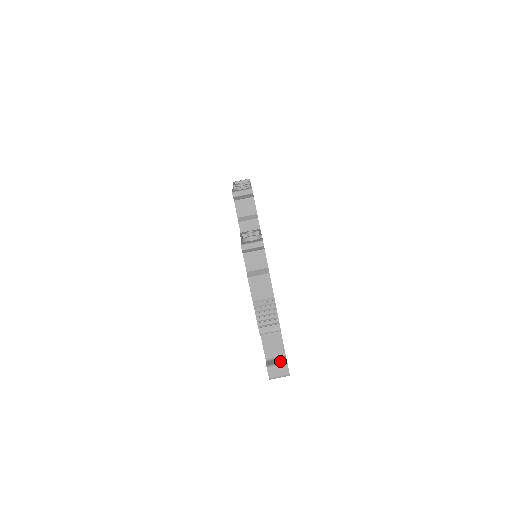
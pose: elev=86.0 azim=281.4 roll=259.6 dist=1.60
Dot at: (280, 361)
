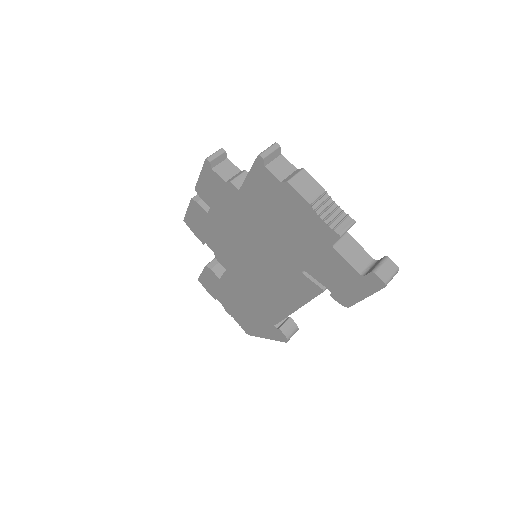
Dot at: (378, 262)
